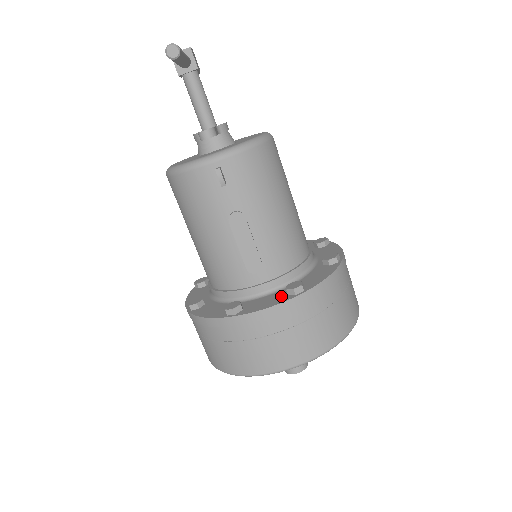
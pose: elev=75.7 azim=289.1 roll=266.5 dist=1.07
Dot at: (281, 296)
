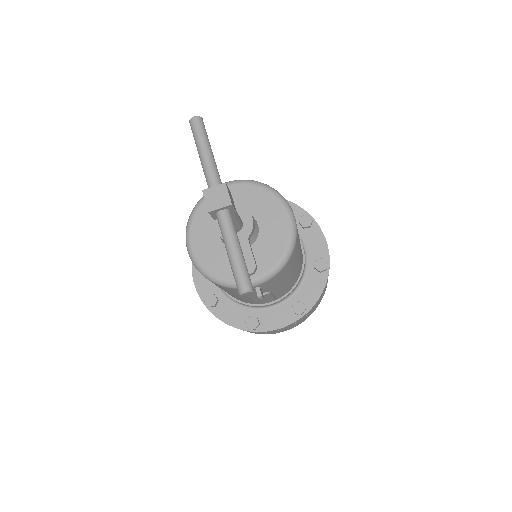
Dot at: (288, 313)
